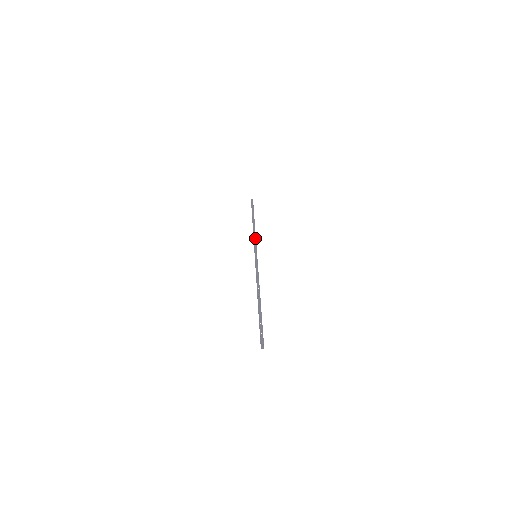
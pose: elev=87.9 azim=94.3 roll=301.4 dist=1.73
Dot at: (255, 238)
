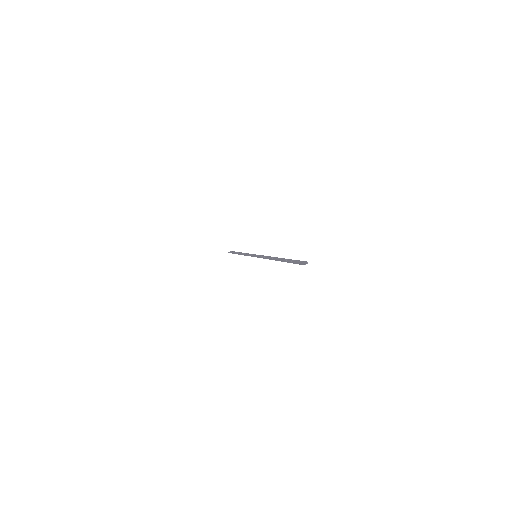
Dot at: (247, 254)
